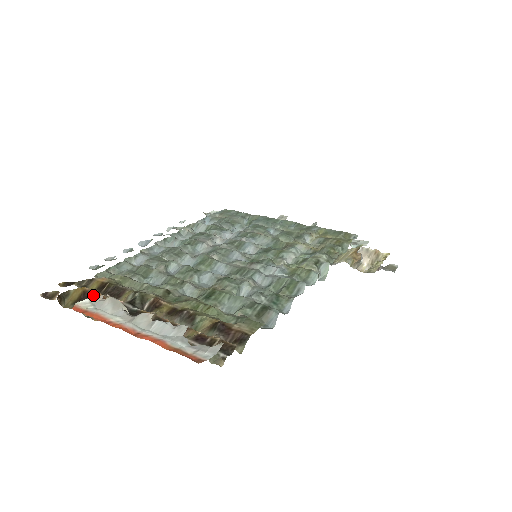
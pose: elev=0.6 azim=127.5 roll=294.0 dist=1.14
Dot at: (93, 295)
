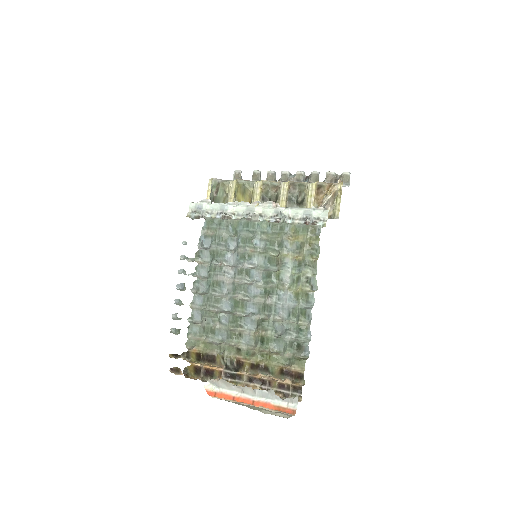
Dot at: (203, 369)
